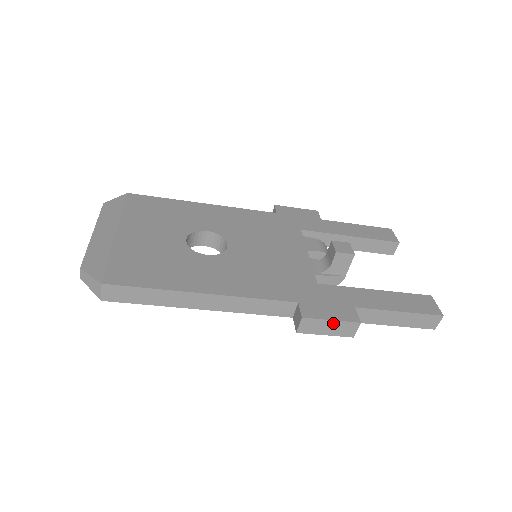
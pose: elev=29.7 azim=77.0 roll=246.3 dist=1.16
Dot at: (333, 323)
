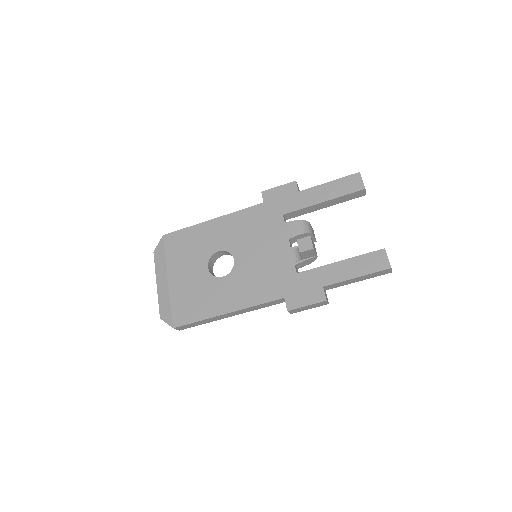
Dot at: (309, 306)
